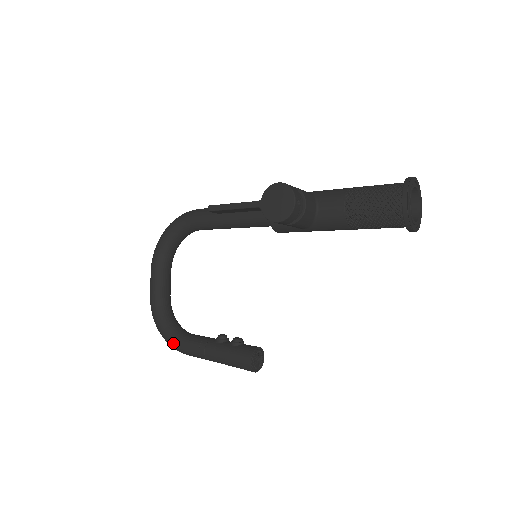
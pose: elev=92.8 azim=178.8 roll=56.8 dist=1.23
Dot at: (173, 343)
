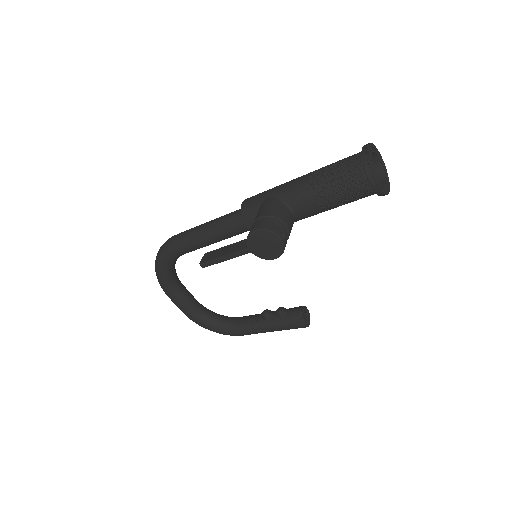
Dot at: (230, 335)
